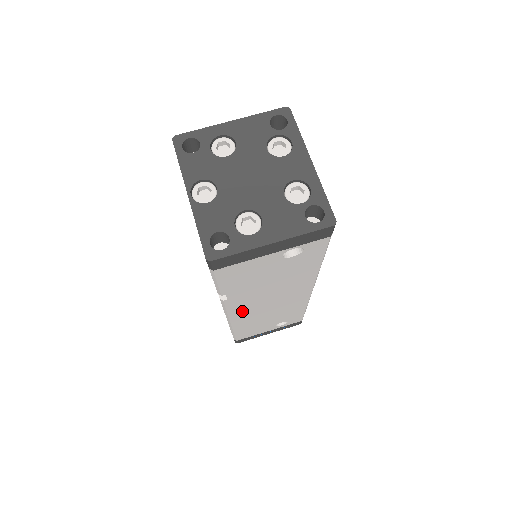
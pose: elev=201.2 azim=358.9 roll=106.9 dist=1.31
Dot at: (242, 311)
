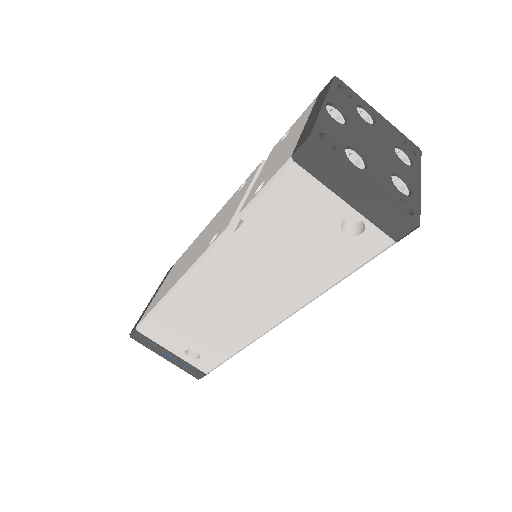
Dot at: (210, 276)
